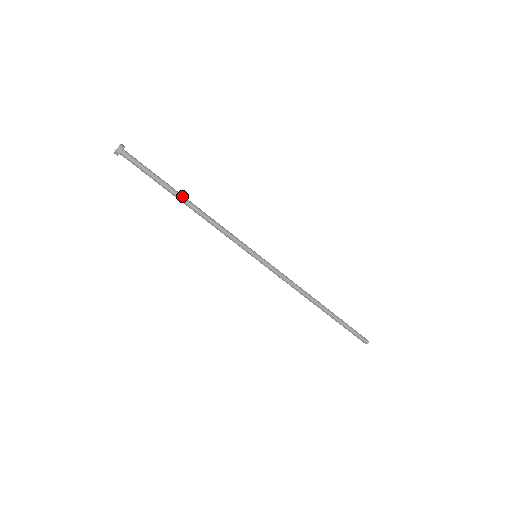
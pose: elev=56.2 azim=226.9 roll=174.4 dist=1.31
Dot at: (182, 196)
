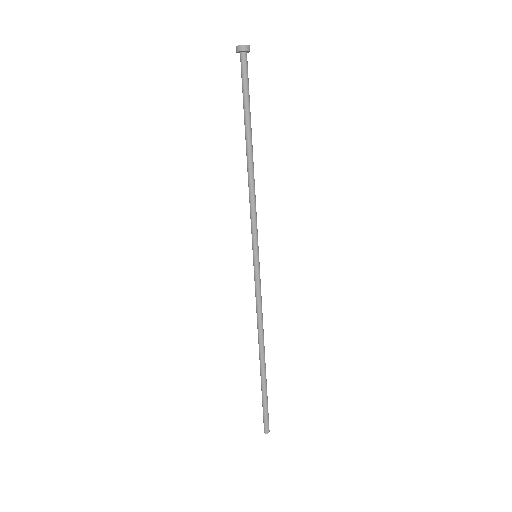
Dot at: occluded
